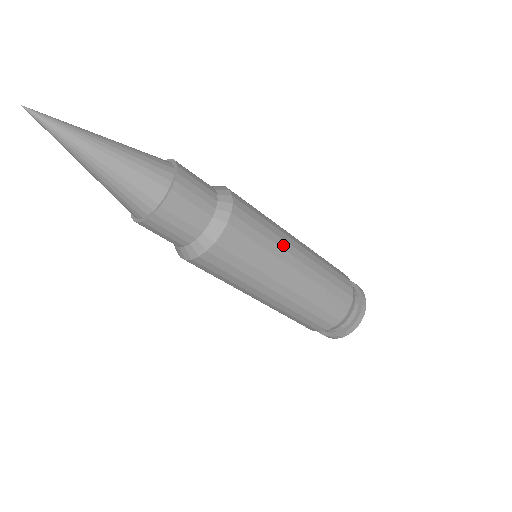
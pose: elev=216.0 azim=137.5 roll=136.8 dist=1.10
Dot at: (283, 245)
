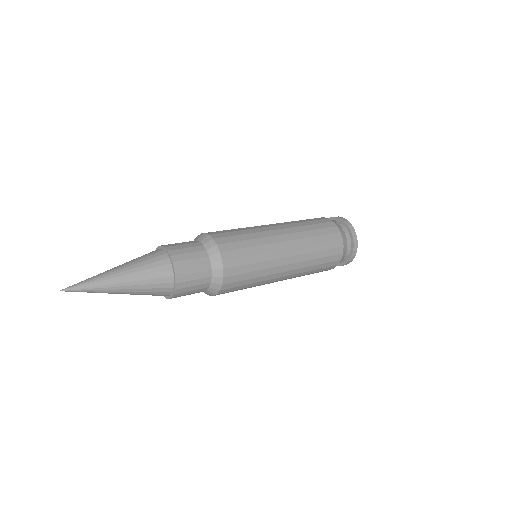
Dot at: (270, 249)
